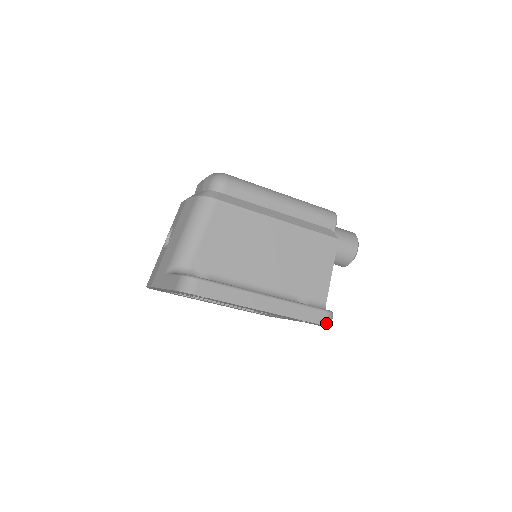
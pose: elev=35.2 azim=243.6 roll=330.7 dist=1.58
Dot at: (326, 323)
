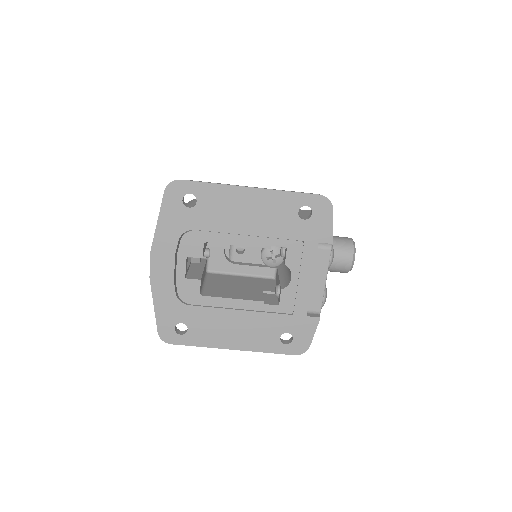
Dot at: (321, 195)
